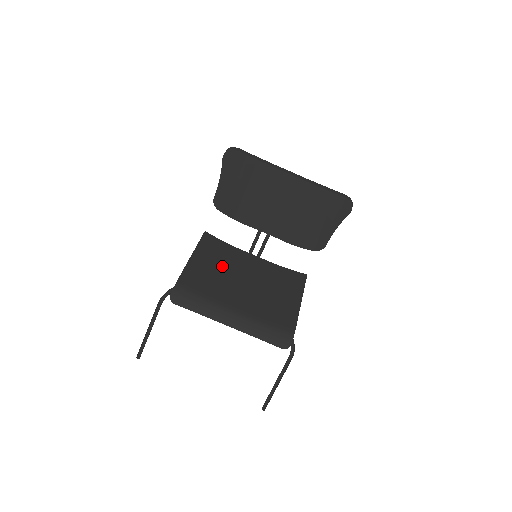
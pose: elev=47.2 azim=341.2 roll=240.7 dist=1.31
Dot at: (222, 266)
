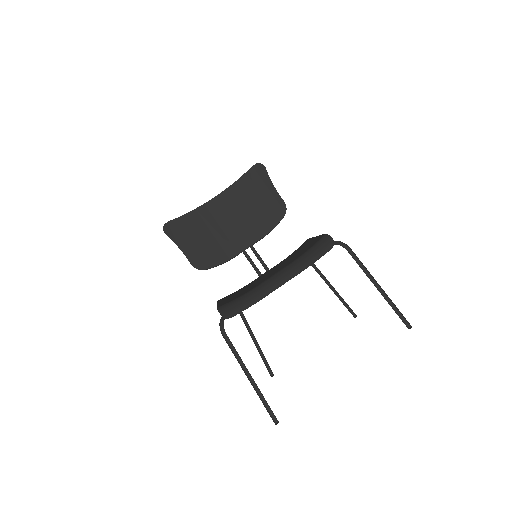
Dot at: (246, 288)
